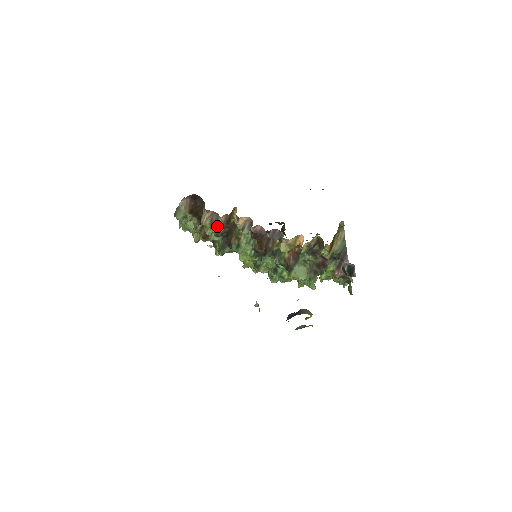
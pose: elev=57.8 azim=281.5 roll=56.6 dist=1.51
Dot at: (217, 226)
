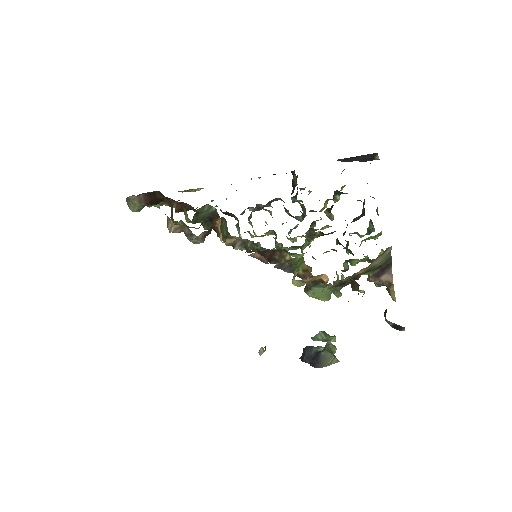
Dot at: (193, 239)
